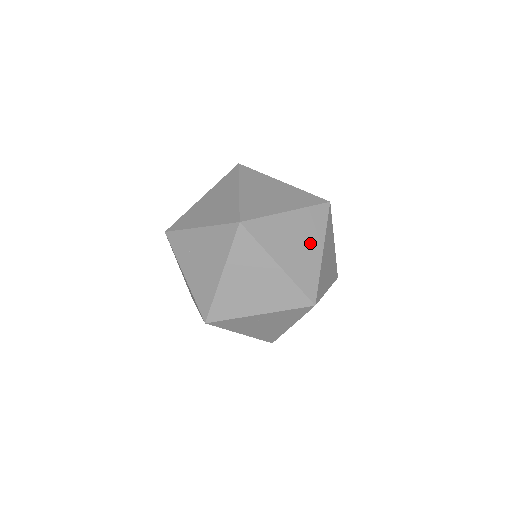
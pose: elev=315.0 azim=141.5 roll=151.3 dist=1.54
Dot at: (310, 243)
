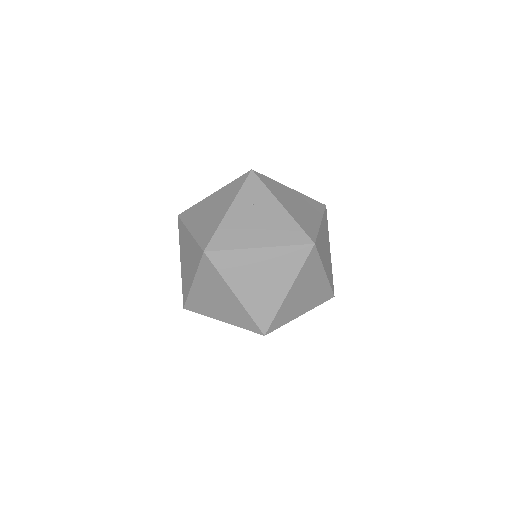
Dot at: (276, 281)
